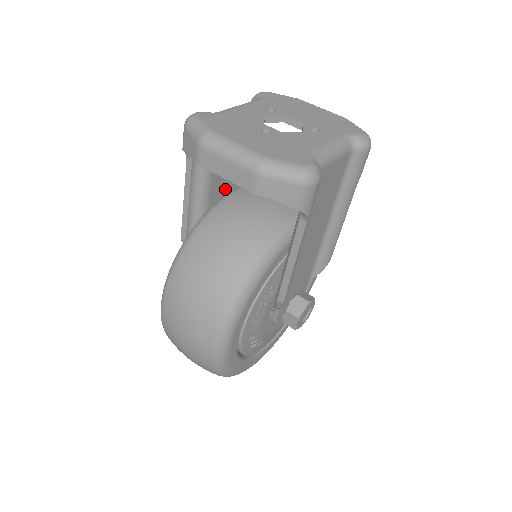
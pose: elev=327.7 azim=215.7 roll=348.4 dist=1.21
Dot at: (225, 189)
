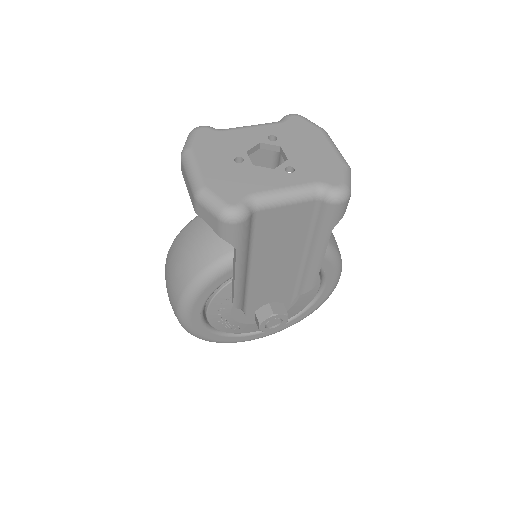
Dot at: occluded
